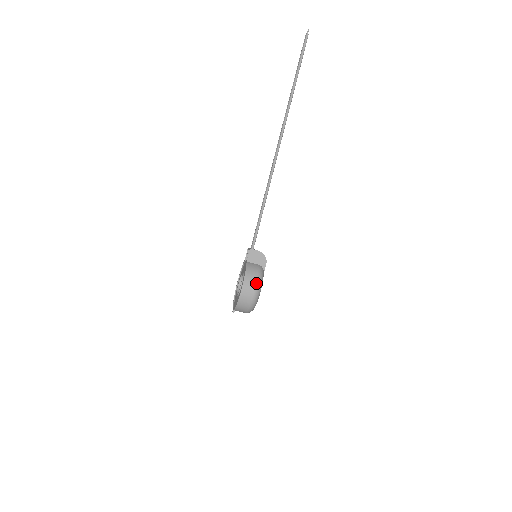
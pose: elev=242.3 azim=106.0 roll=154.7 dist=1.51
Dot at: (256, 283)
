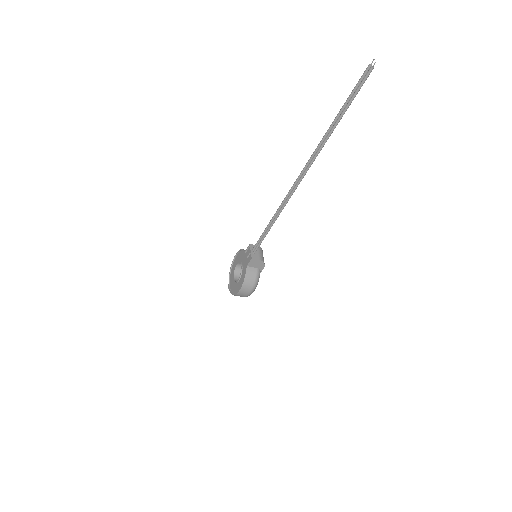
Dot at: (252, 288)
